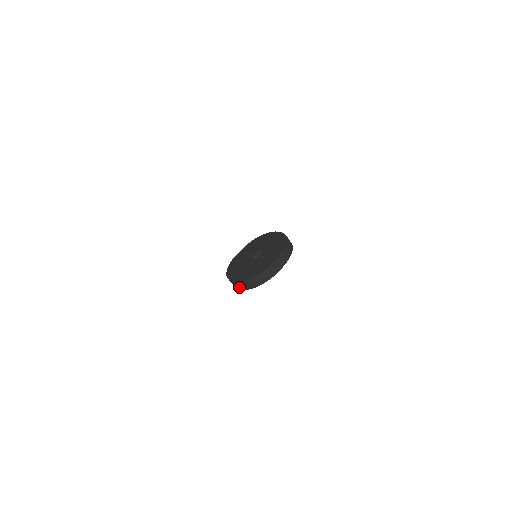
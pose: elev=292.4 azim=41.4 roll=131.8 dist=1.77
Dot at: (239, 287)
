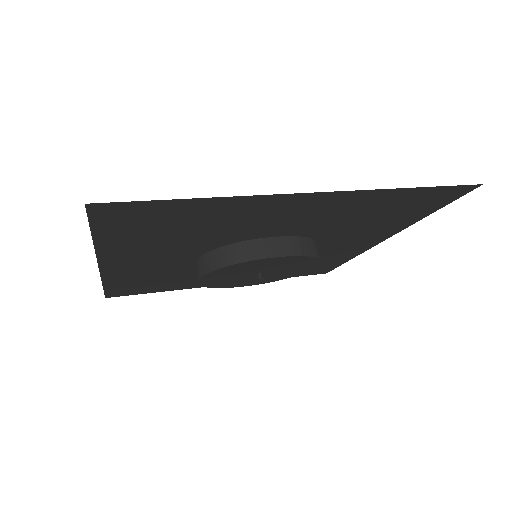
Dot at: (200, 271)
